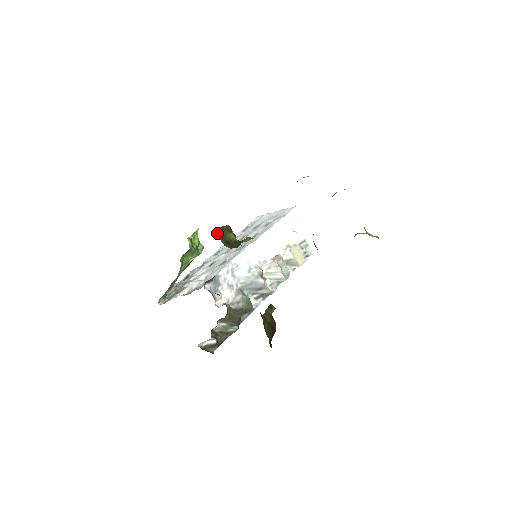
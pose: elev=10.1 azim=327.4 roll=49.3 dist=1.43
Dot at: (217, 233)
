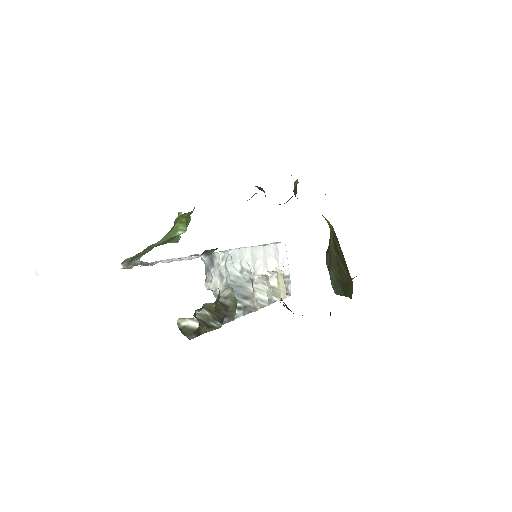
Dot at: occluded
